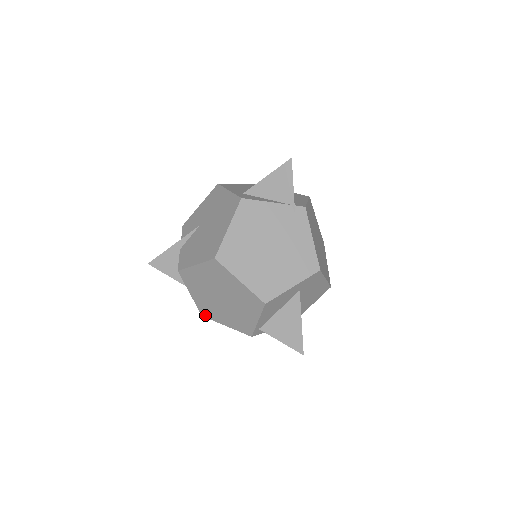
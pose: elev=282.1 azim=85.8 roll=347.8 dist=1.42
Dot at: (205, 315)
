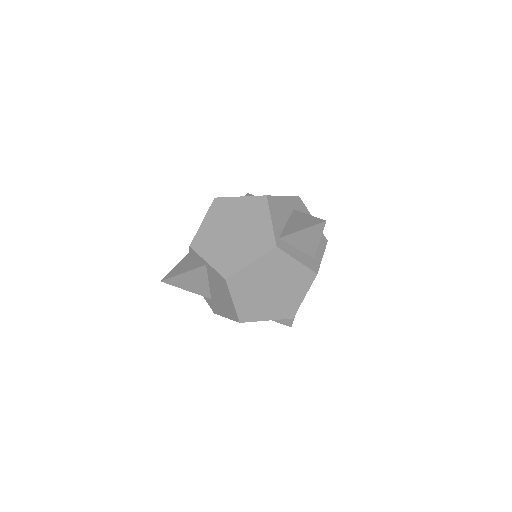
Dot at: (228, 274)
